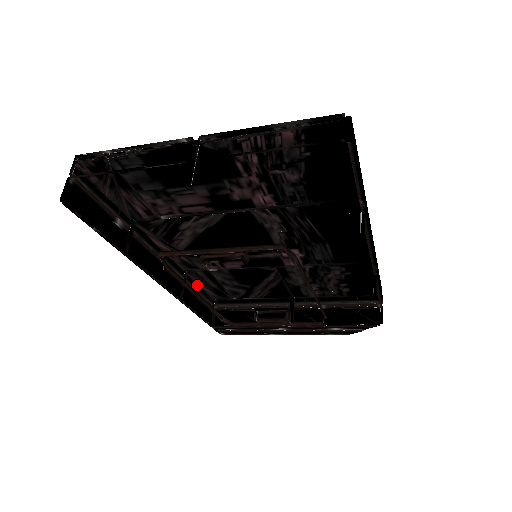
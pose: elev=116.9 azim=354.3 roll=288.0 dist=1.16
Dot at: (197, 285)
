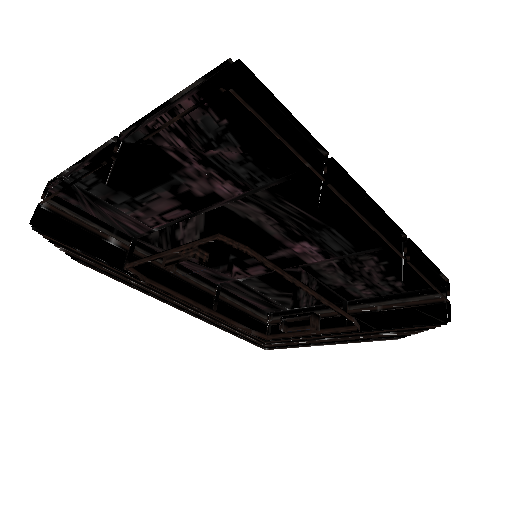
Dot at: (240, 298)
